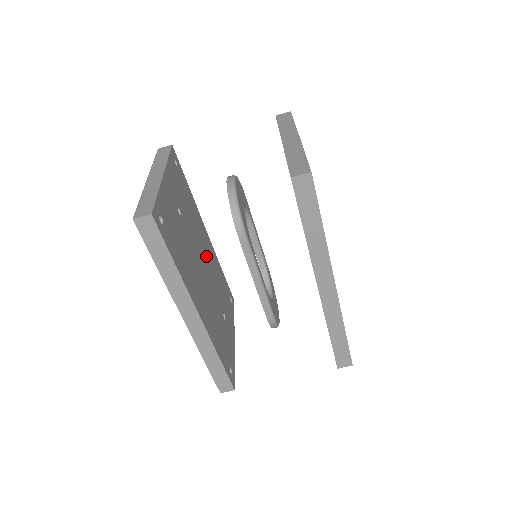
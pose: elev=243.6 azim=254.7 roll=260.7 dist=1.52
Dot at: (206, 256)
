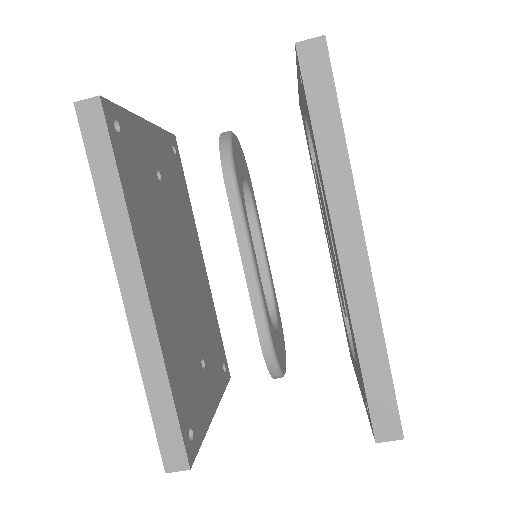
Dot at: (192, 271)
